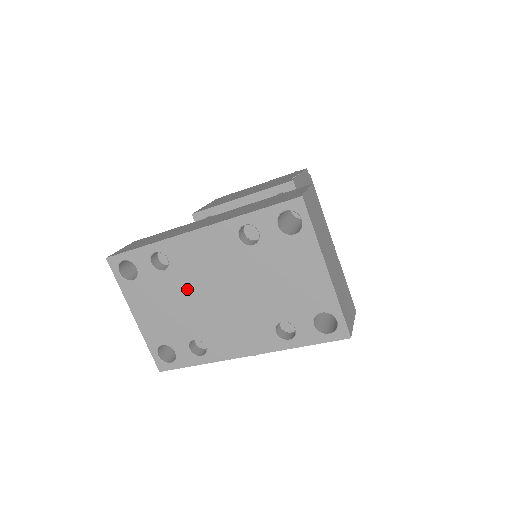
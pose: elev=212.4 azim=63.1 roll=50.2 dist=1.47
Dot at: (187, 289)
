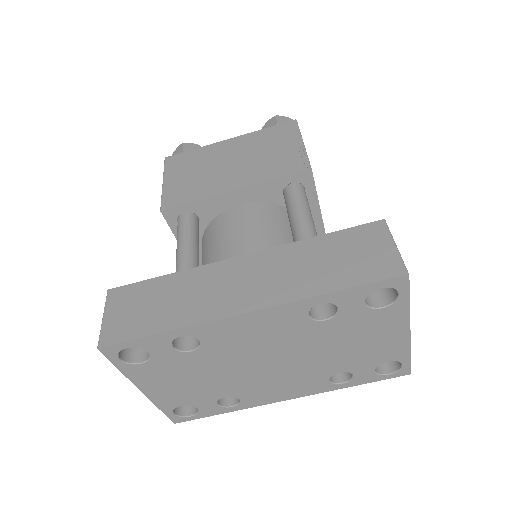
Dot at: (224, 362)
